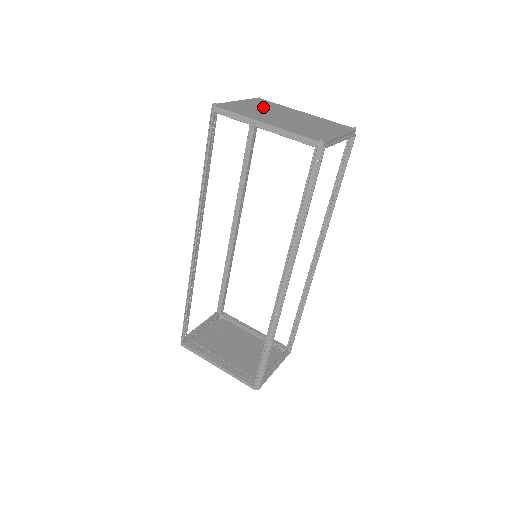
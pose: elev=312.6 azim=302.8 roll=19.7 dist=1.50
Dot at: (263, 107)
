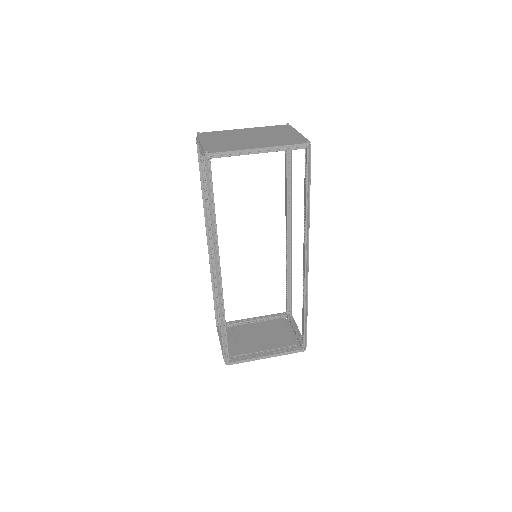
Dot at: (222, 138)
